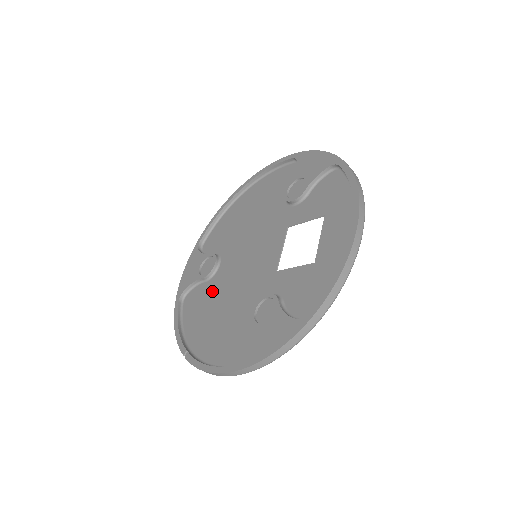
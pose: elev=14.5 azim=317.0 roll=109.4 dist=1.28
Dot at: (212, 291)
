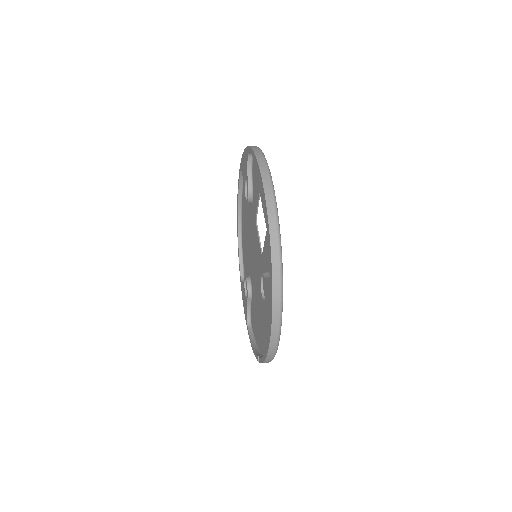
Dot at: (254, 303)
